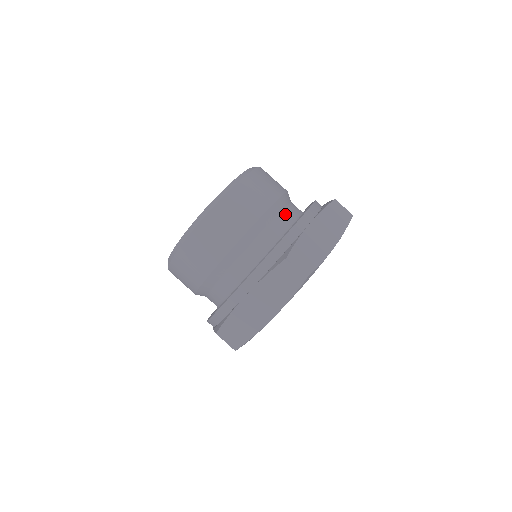
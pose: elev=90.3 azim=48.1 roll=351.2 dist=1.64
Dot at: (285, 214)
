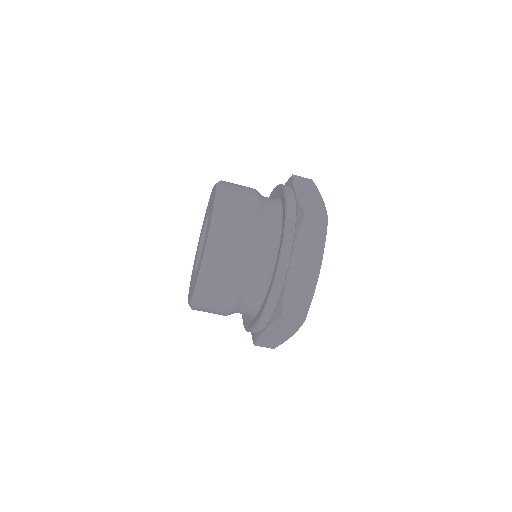
Dot at: (246, 306)
